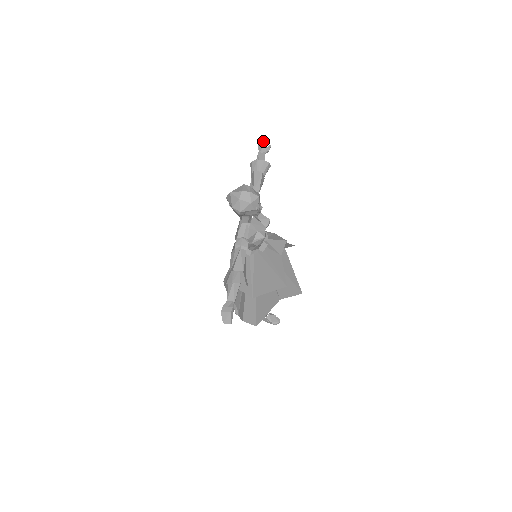
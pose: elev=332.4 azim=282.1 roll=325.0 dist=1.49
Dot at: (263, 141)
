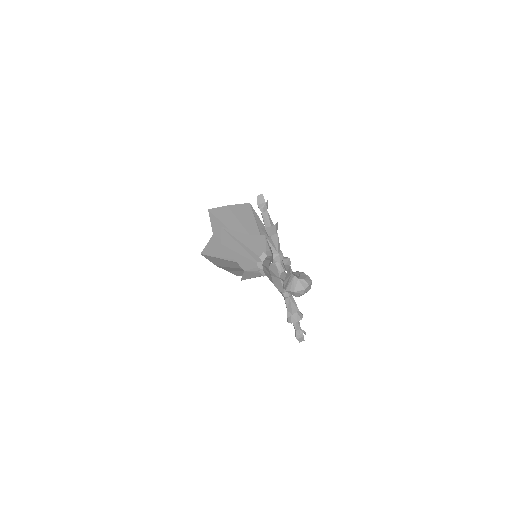
Dot at: (259, 198)
